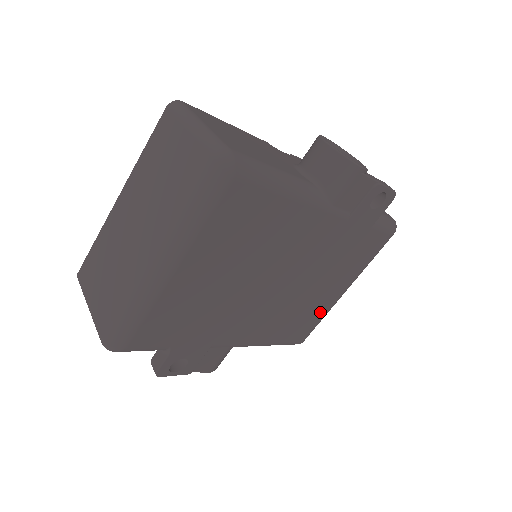
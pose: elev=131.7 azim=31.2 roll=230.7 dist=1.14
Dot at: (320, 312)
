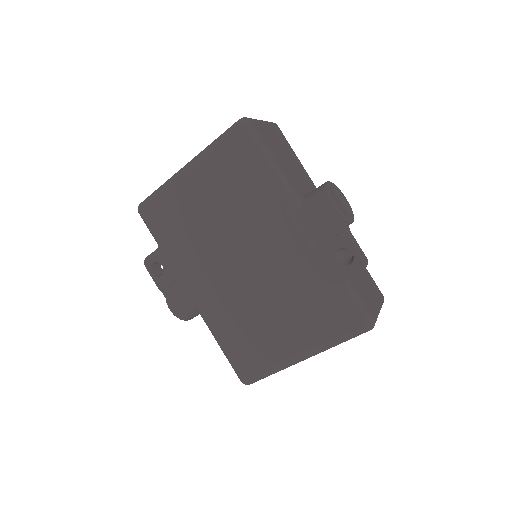
Dot at: (268, 354)
